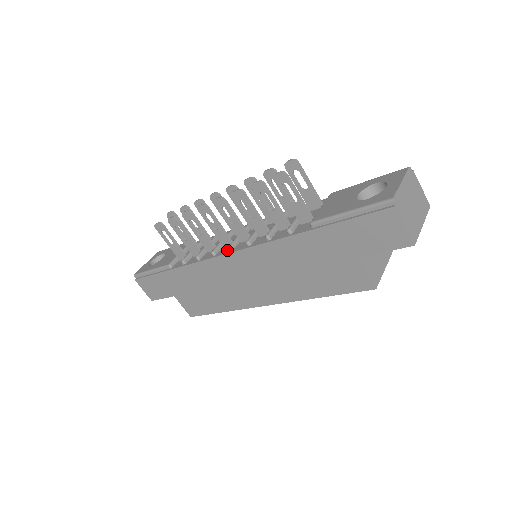
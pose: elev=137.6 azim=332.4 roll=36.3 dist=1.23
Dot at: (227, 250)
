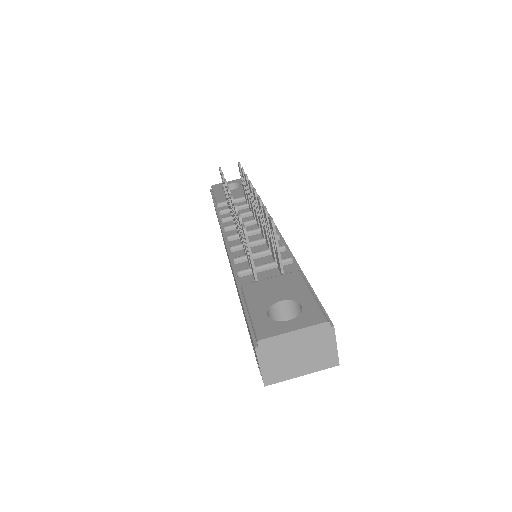
Dot at: occluded
